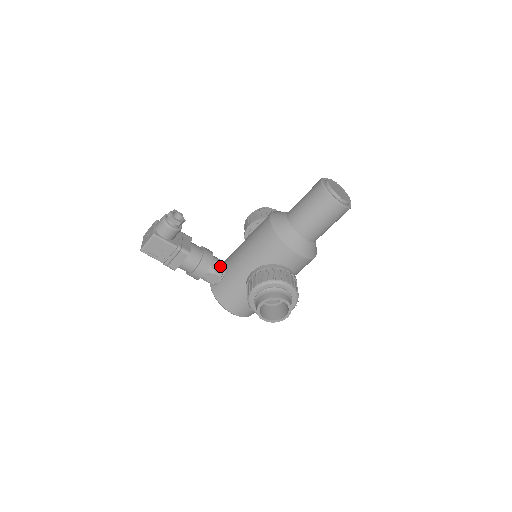
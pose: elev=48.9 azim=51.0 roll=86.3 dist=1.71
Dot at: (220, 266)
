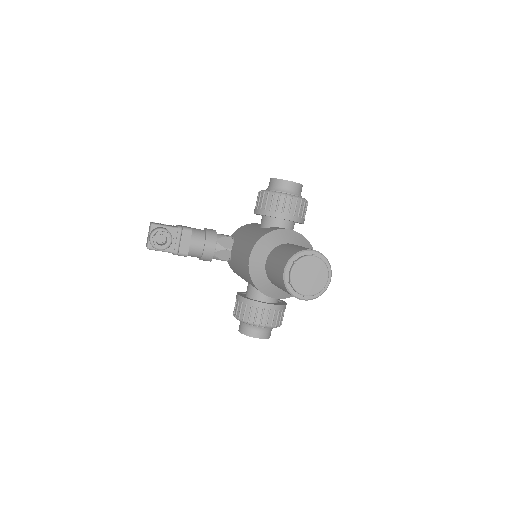
Dot at: (225, 253)
